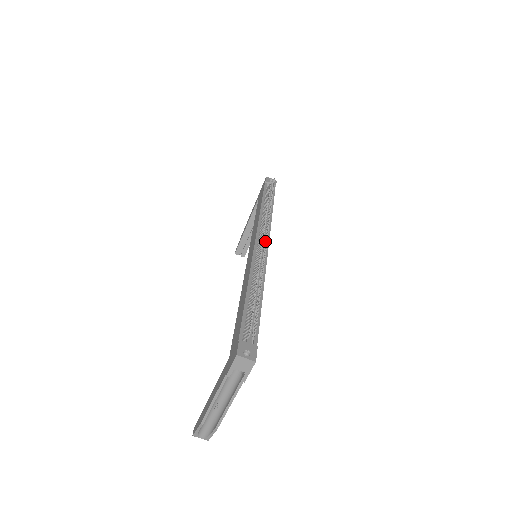
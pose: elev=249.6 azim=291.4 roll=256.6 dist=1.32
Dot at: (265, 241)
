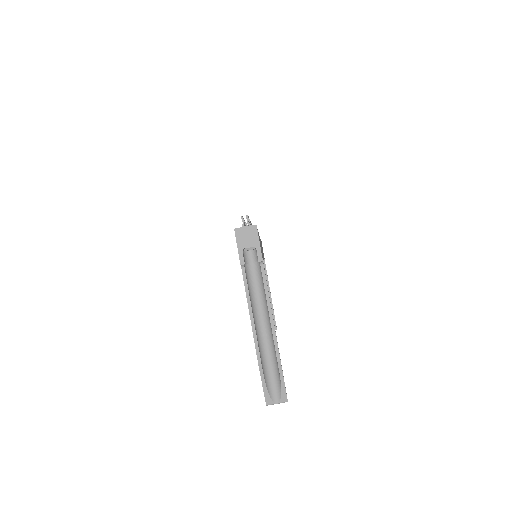
Dot at: occluded
